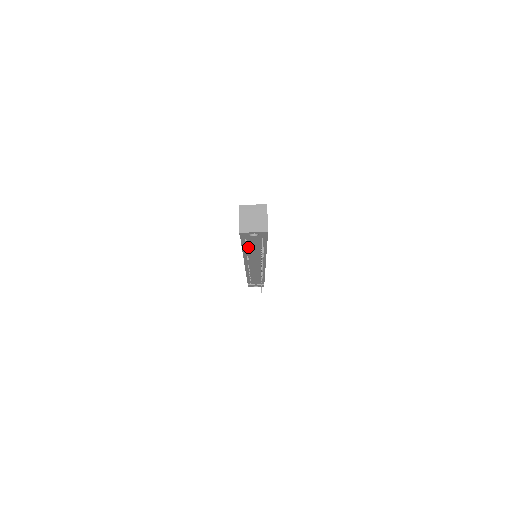
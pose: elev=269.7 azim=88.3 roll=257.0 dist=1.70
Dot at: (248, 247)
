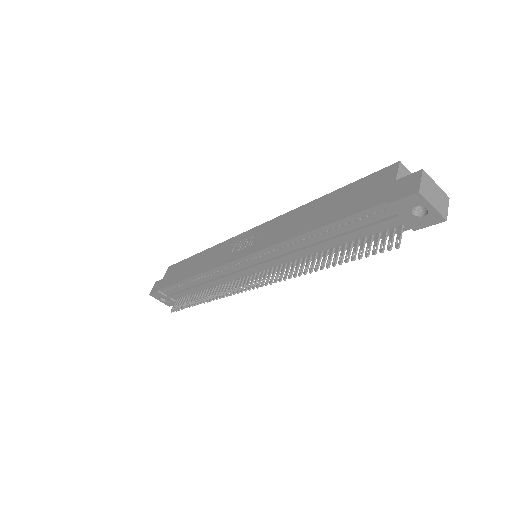
Dot at: (335, 230)
